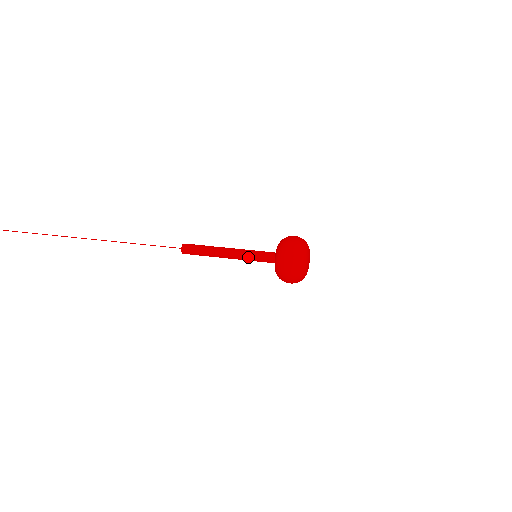
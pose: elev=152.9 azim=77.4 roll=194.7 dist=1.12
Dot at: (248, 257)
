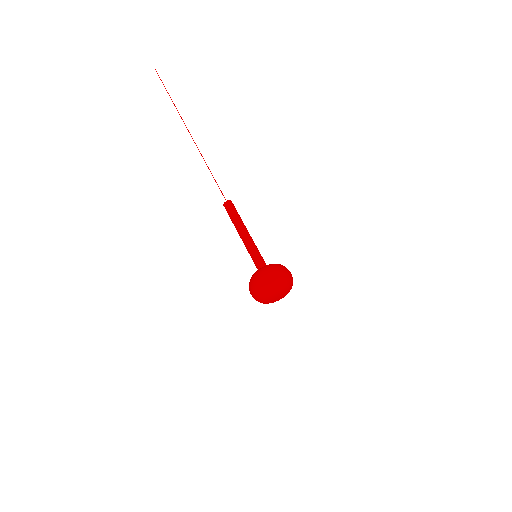
Dot at: occluded
